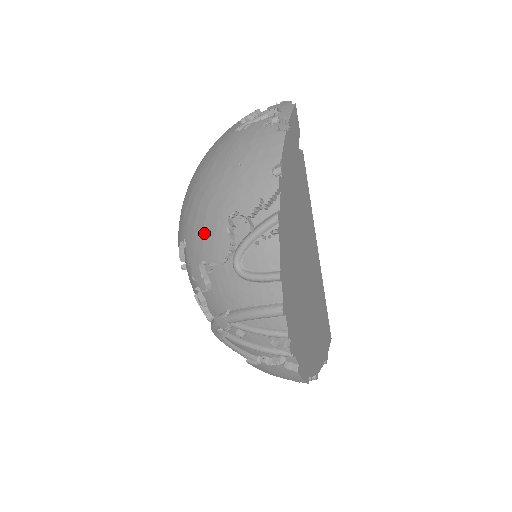
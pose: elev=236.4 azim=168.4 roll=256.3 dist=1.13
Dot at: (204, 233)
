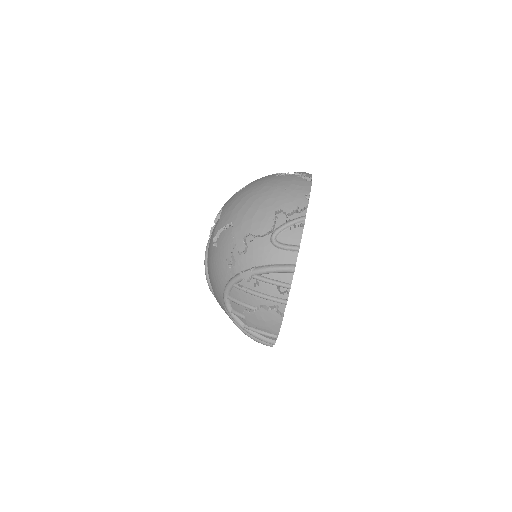
Dot at: (254, 218)
